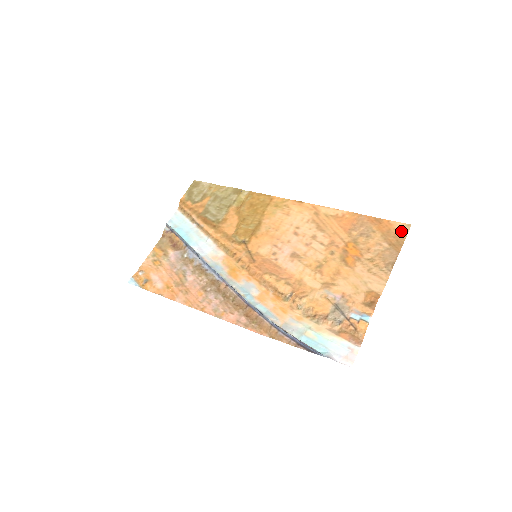
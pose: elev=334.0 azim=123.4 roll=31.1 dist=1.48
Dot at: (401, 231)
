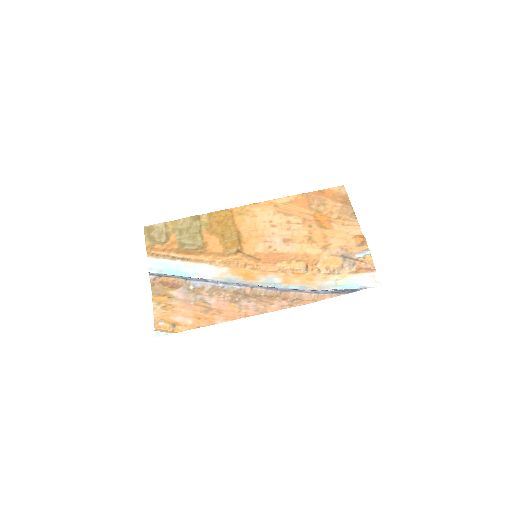
Dot at: (341, 192)
